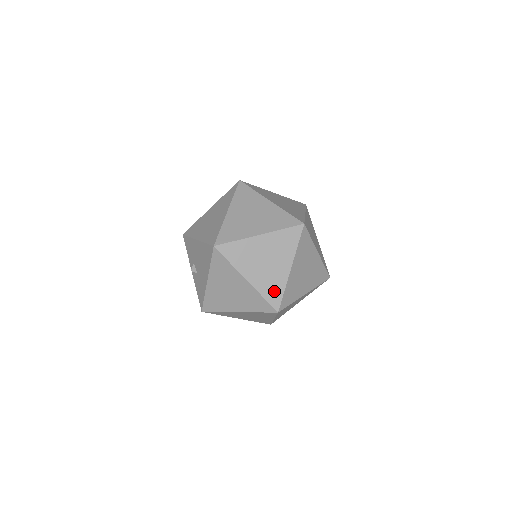
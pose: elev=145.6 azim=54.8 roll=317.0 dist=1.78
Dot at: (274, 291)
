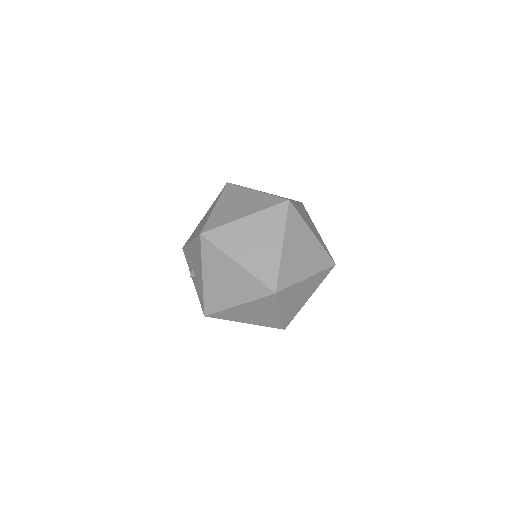
Dot at: (268, 271)
